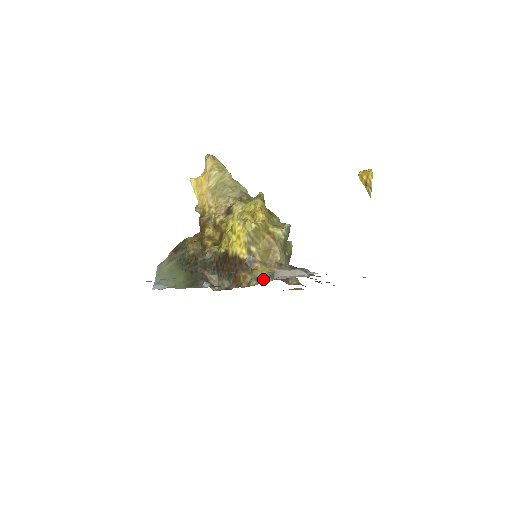
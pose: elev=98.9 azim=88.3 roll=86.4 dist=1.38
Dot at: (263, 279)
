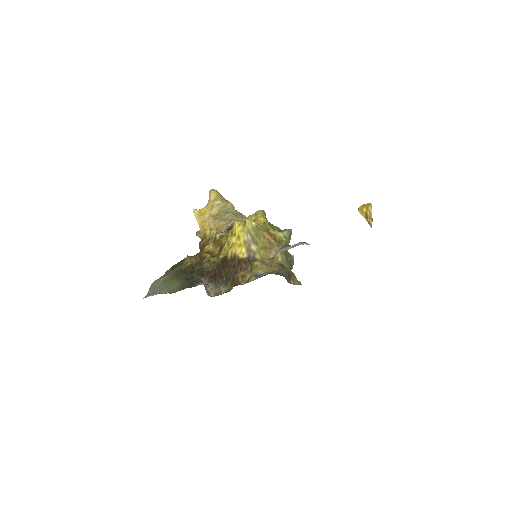
Dot at: (263, 275)
